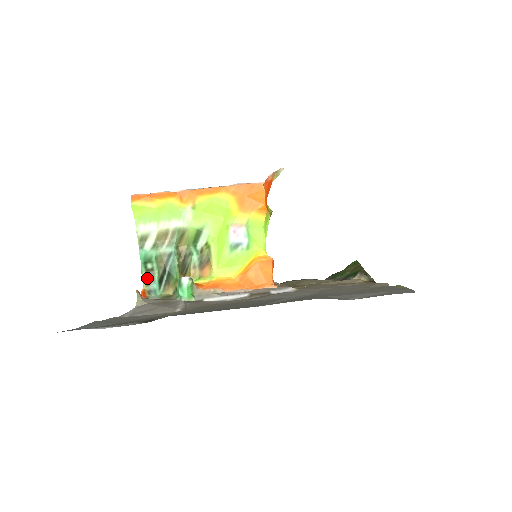
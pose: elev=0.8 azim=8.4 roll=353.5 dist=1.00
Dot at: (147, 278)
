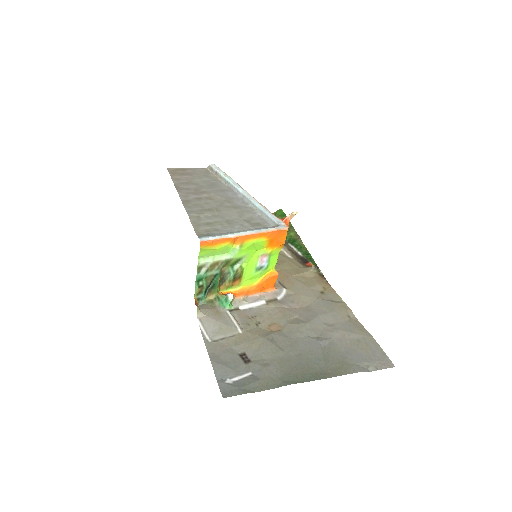
Dot at: (198, 291)
